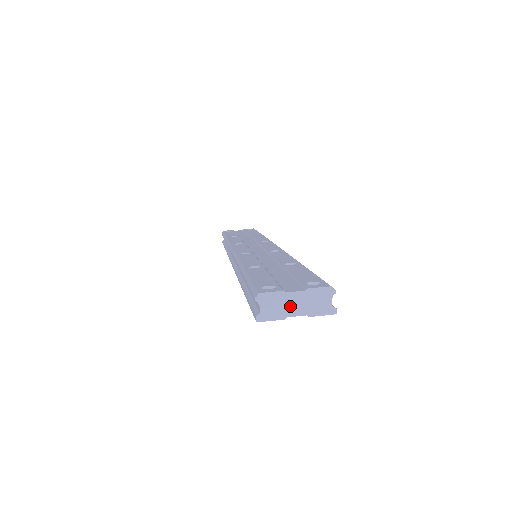
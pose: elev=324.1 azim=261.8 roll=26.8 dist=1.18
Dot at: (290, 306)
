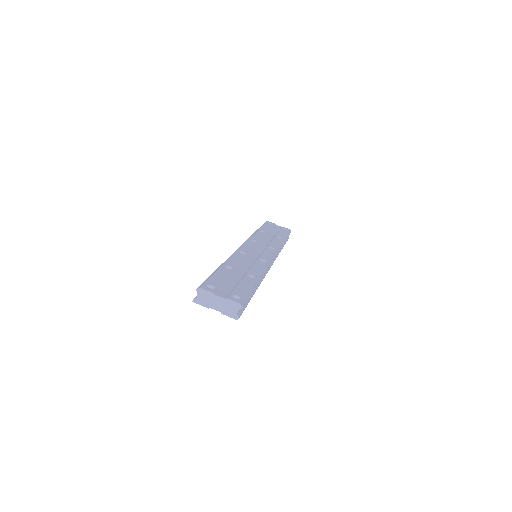
Dot at: (214, 303)
